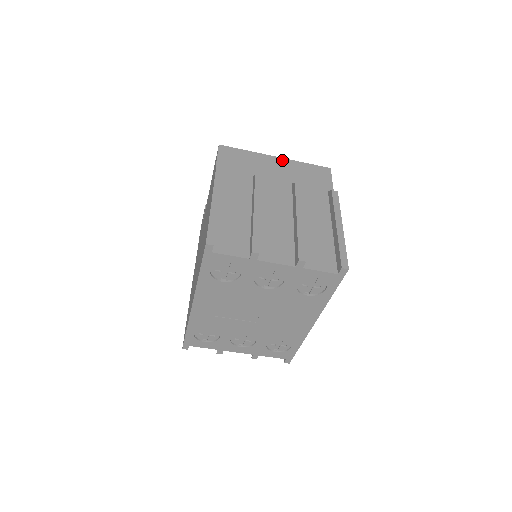
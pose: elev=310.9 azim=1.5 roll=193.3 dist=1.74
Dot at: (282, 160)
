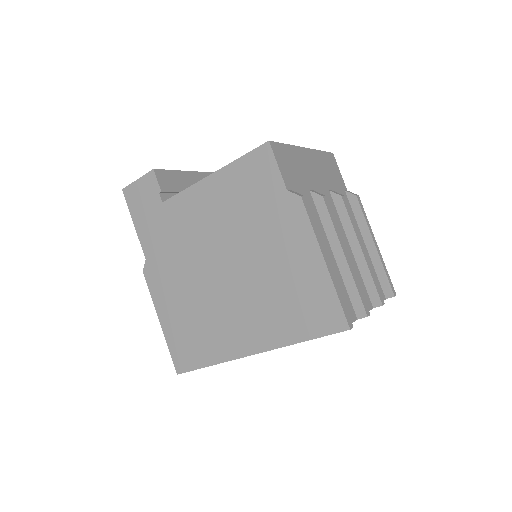
Dot at: (311, 152)
